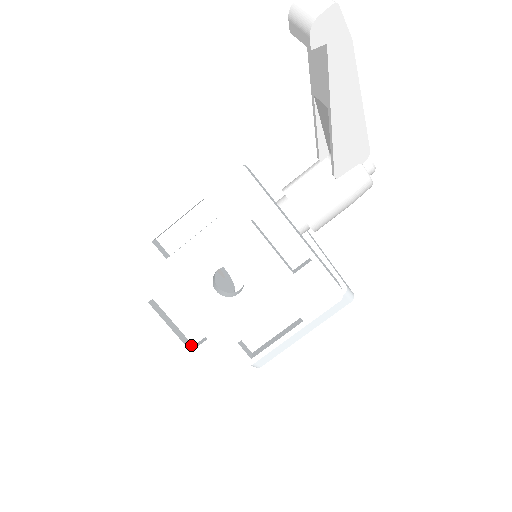
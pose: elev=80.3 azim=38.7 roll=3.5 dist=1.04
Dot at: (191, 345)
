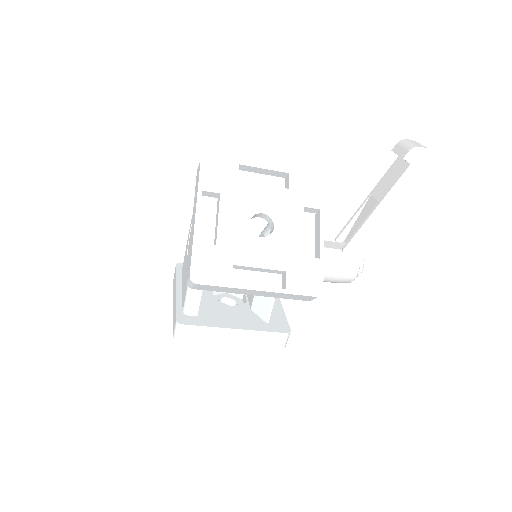
Dot at: occluded
